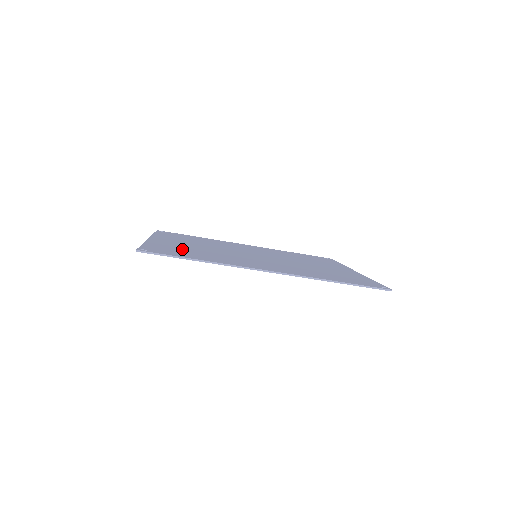
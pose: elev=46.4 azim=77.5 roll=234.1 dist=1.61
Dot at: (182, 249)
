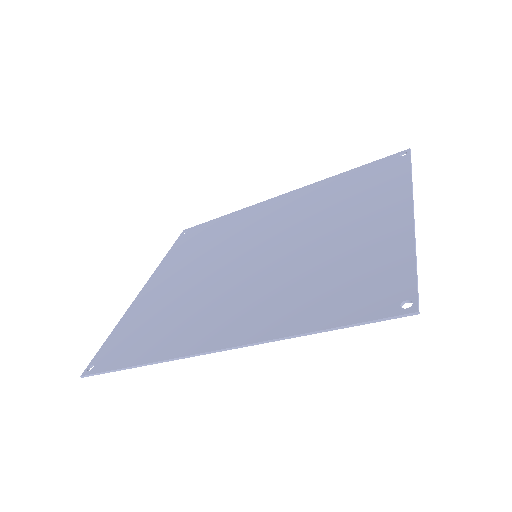
Dot at: (149, 318)
